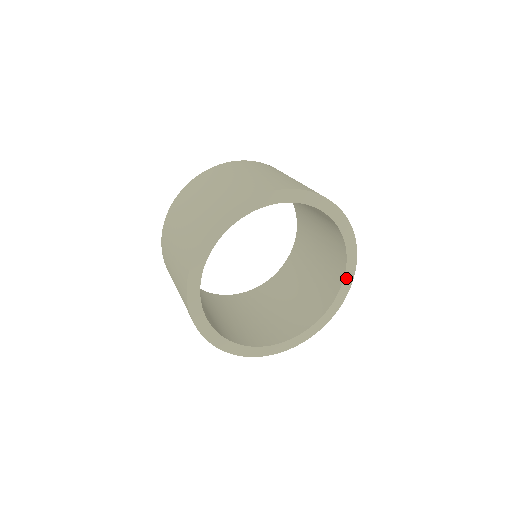
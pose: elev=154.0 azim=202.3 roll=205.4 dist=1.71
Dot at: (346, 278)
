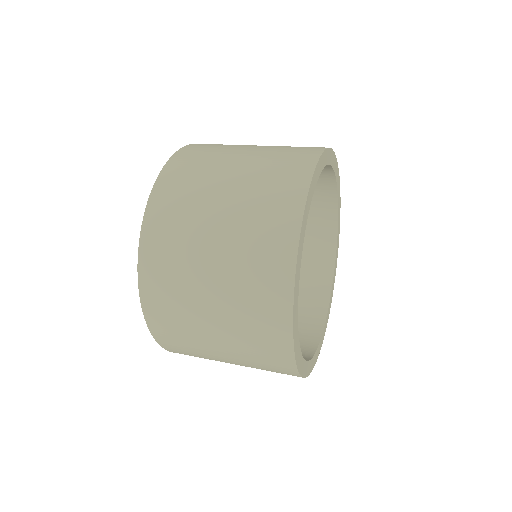
Dot at: (323, 330)
